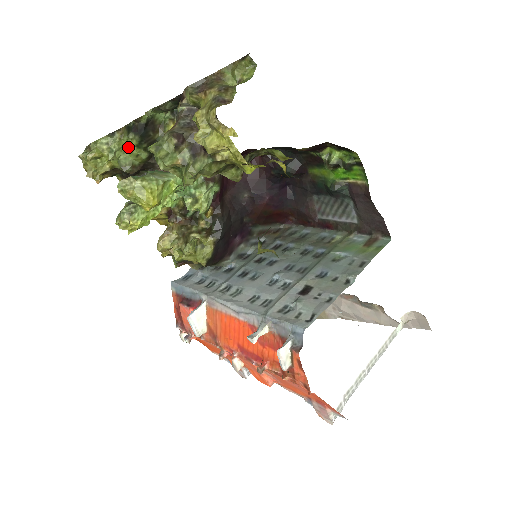
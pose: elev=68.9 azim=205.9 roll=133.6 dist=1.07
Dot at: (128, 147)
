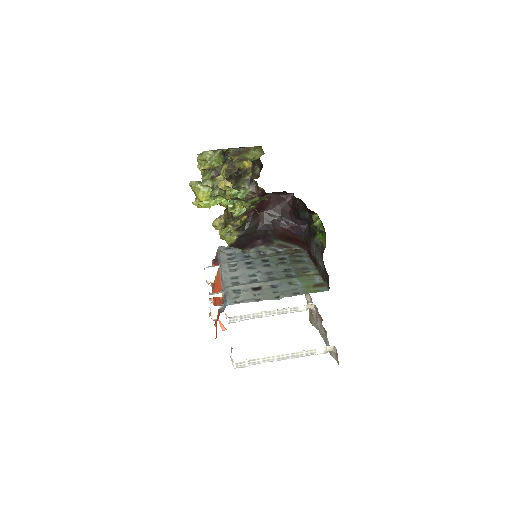
Dot at: (220, 161)
